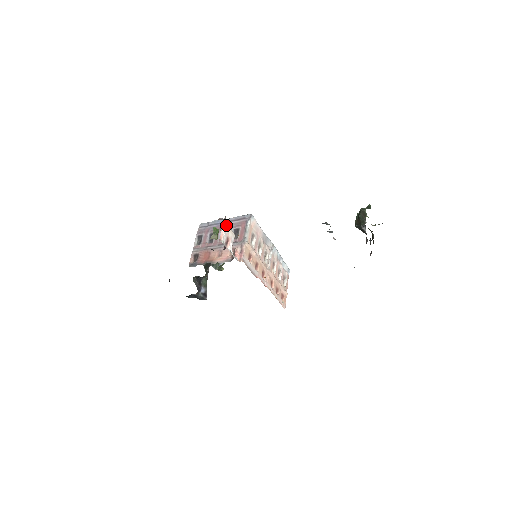
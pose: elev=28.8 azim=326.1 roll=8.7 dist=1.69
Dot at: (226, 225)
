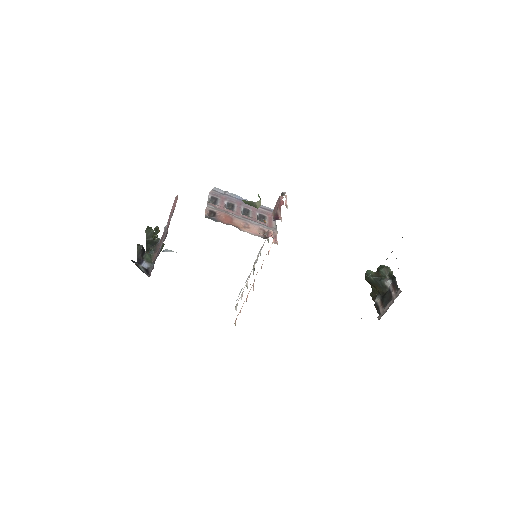
Dot at: occluded
